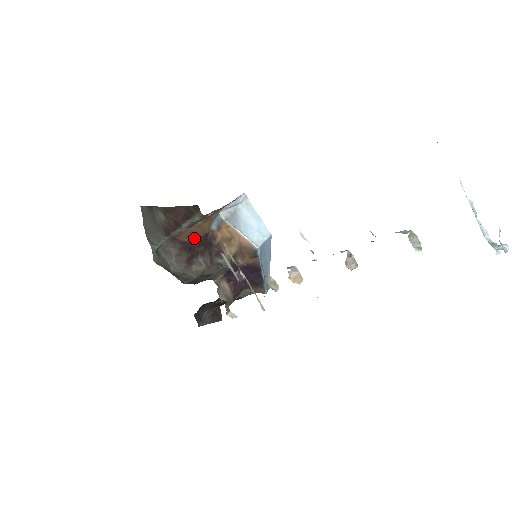
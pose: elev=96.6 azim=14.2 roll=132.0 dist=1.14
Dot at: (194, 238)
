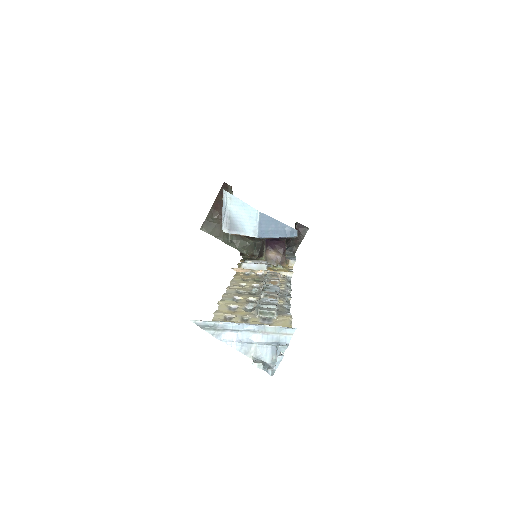
Dot at: occluded
